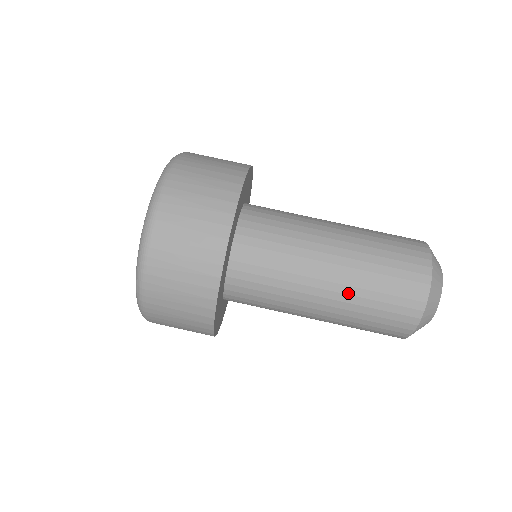
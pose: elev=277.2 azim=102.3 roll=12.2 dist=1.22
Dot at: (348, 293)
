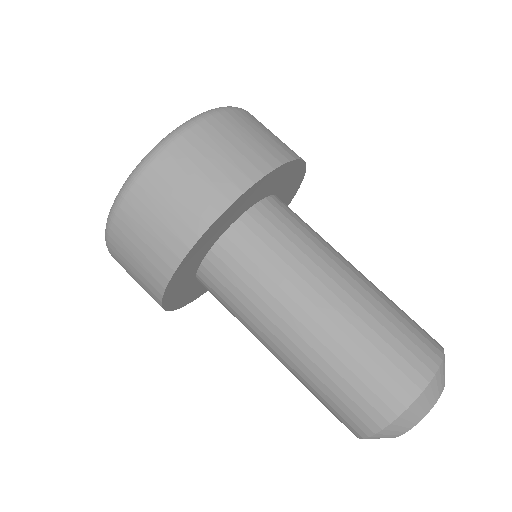
Dot at: (326, 344)
